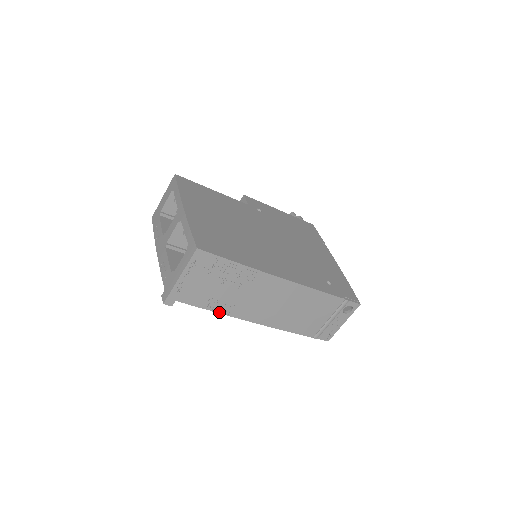
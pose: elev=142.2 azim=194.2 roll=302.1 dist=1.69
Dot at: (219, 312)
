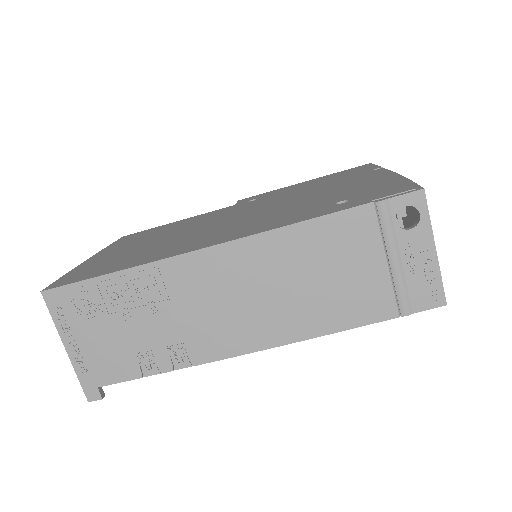
Dot at: (174, 368)
